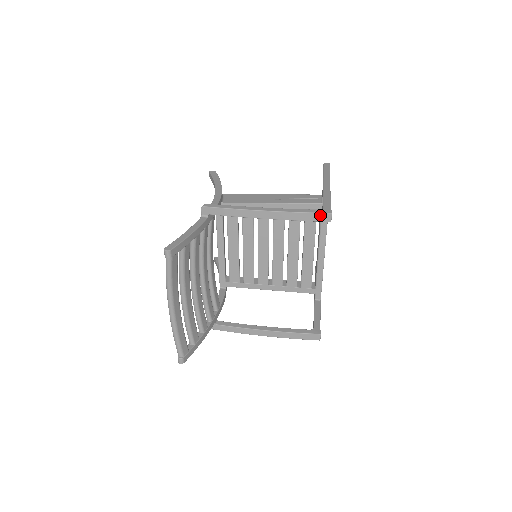
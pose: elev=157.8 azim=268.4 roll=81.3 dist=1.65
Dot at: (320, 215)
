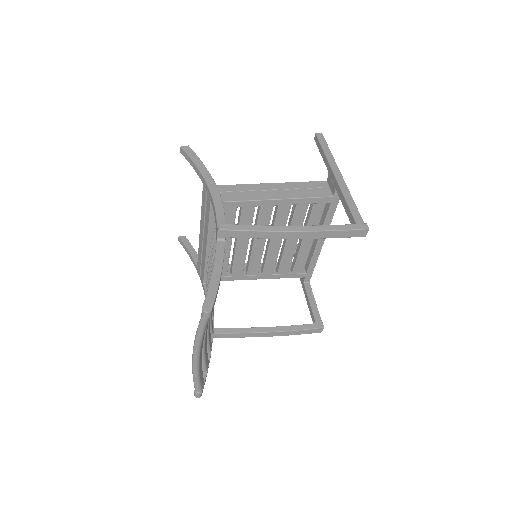
Dot at: (357, 231)
